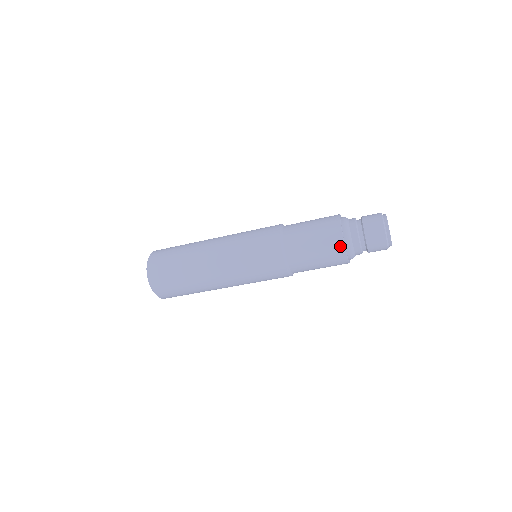
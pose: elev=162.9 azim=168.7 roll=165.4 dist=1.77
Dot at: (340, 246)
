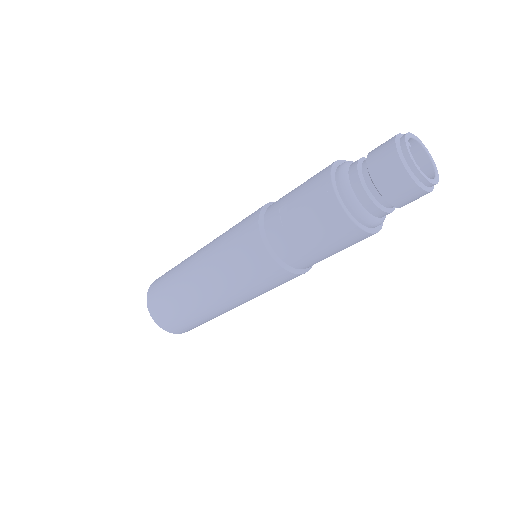
Dot at: (327, 189)
